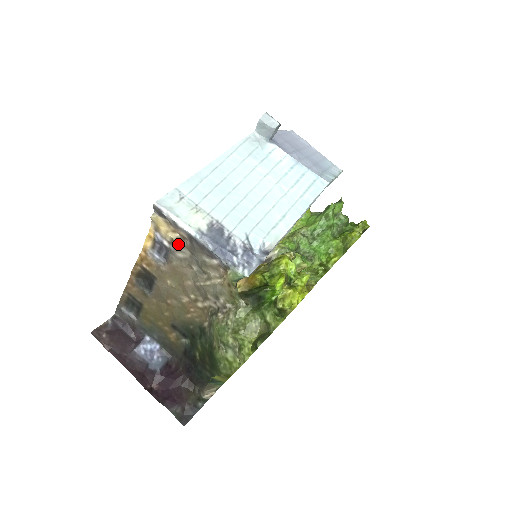
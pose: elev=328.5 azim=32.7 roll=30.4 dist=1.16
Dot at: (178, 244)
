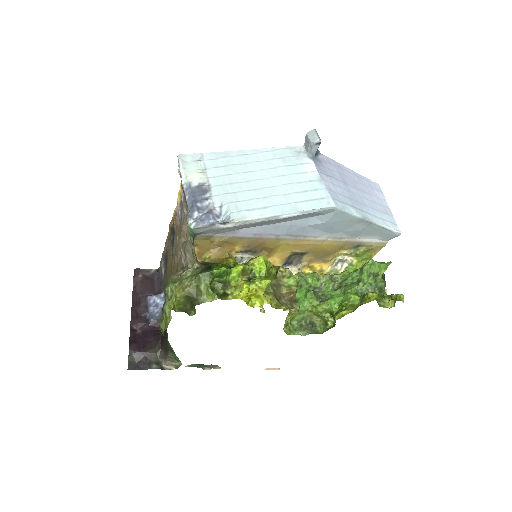
Dot at: occluded
